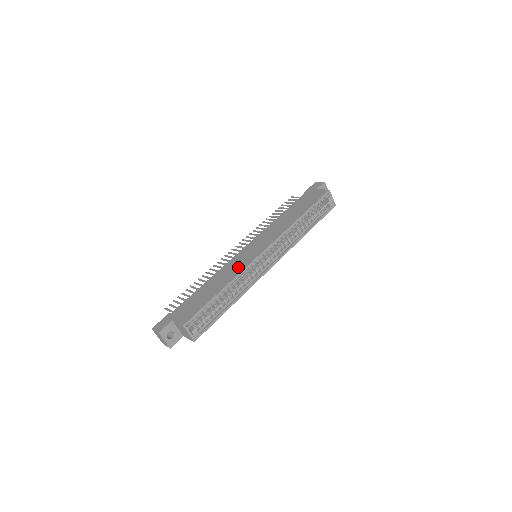
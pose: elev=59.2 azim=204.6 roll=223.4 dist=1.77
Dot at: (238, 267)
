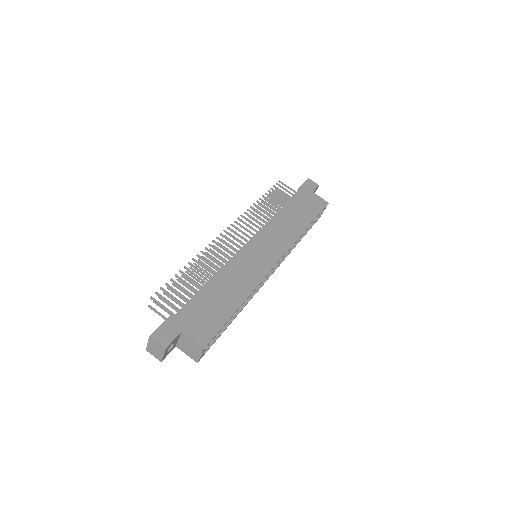
Dot at: (252, 275)
